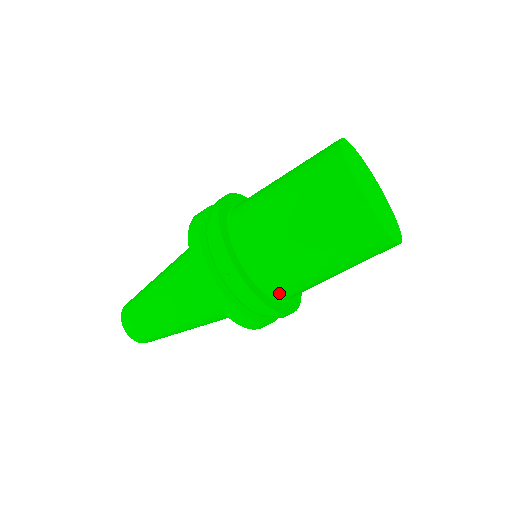
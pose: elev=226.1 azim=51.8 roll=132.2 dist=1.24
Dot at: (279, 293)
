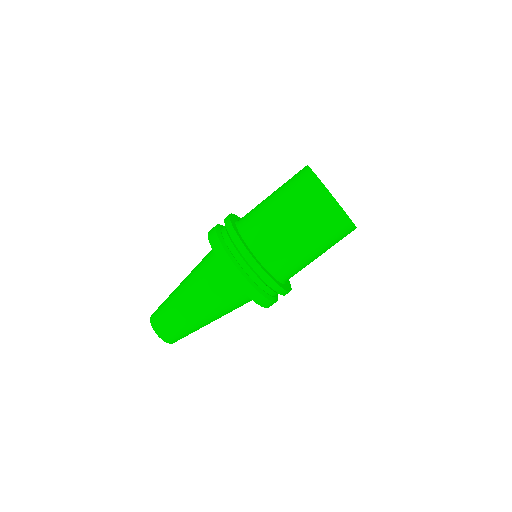
Dot at: (264, 256)
